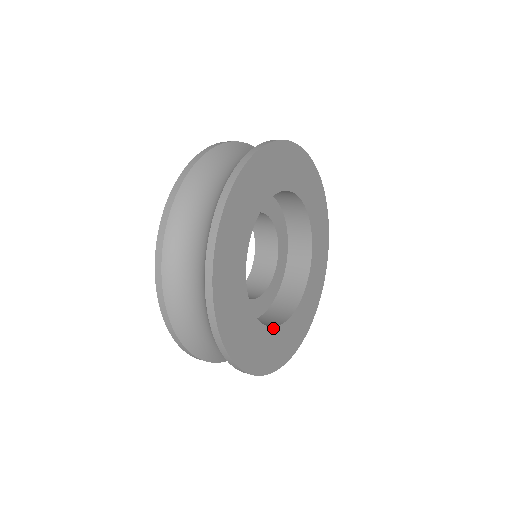
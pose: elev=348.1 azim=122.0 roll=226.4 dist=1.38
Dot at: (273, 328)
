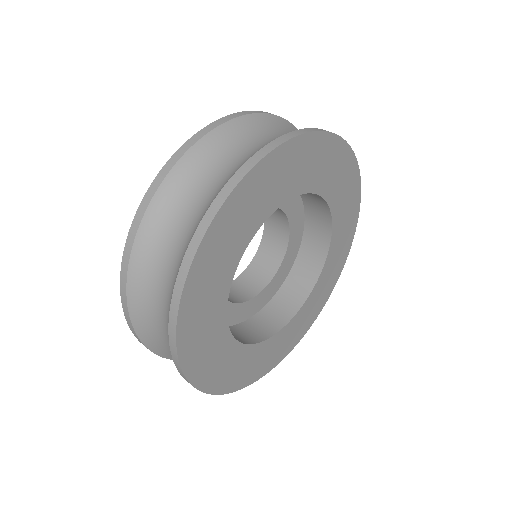
Dot at: (252, 345)
